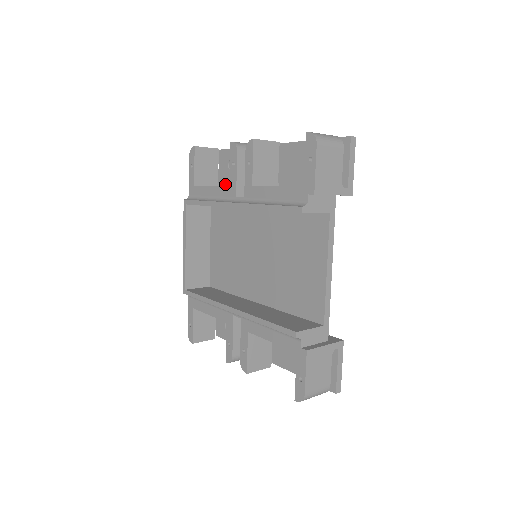
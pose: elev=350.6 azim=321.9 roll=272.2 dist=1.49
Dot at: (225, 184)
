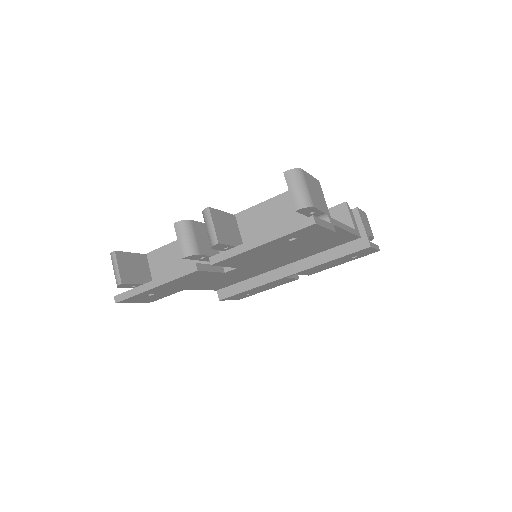
Dot at: occluded
